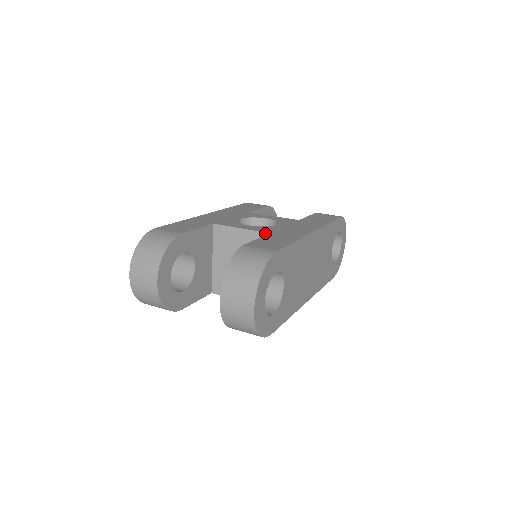
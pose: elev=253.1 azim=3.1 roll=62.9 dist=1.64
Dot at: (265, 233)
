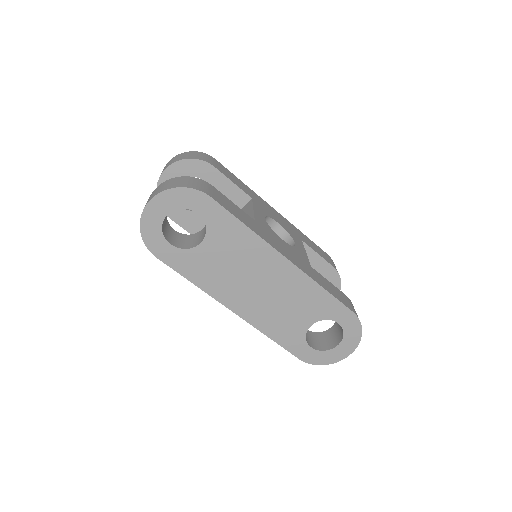
Dot at: (254, 219)
